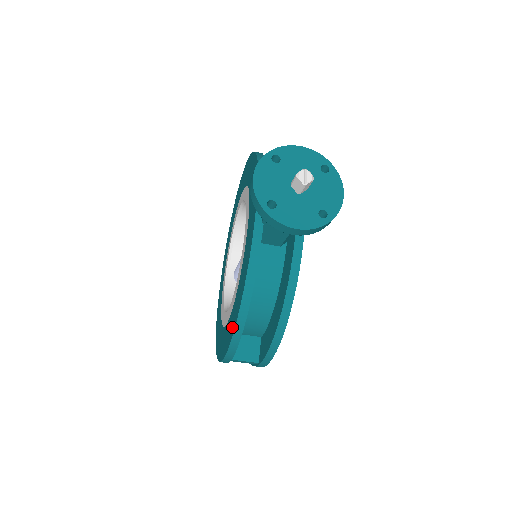
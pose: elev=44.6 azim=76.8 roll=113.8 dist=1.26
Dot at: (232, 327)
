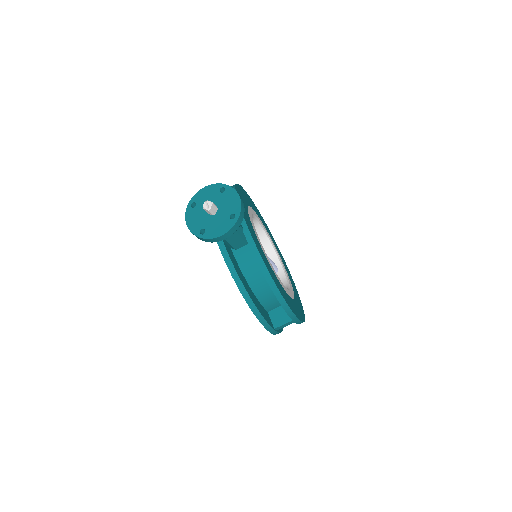
Dot at: occluded
